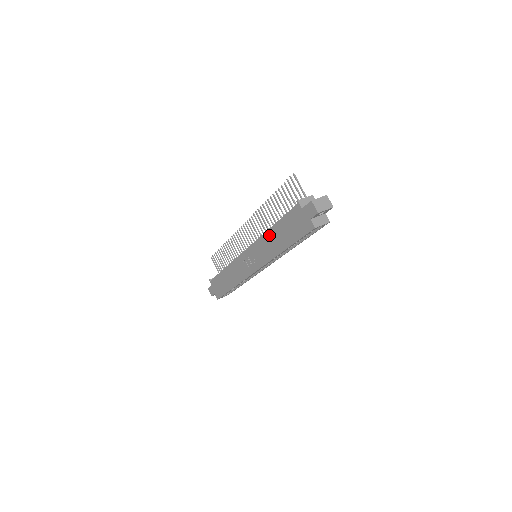
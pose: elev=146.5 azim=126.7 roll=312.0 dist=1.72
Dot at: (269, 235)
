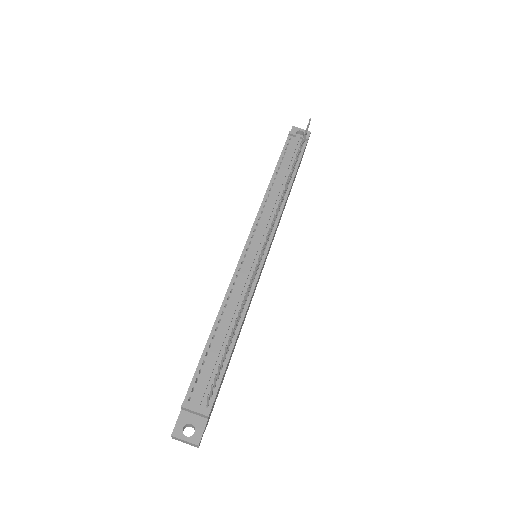
Dot at: (217, 316)
